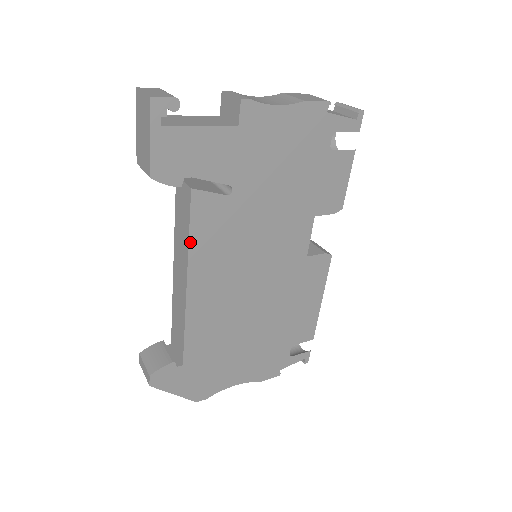
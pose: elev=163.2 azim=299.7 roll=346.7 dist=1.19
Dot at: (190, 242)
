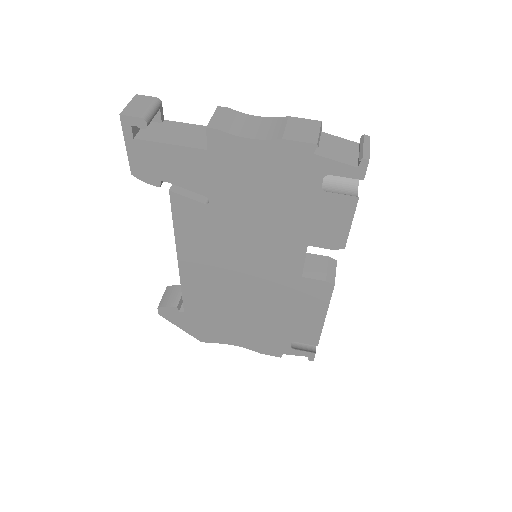
Dot at: (175, 230)
